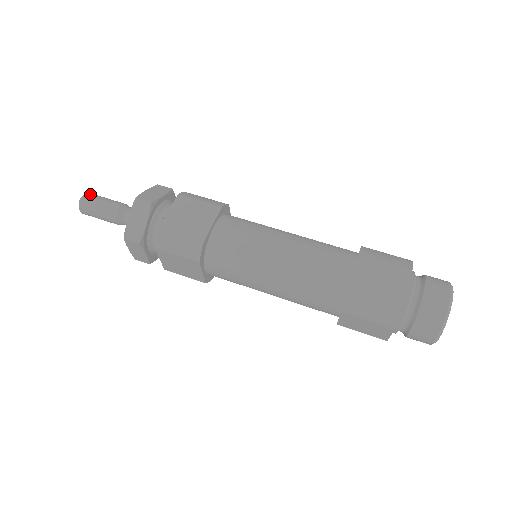
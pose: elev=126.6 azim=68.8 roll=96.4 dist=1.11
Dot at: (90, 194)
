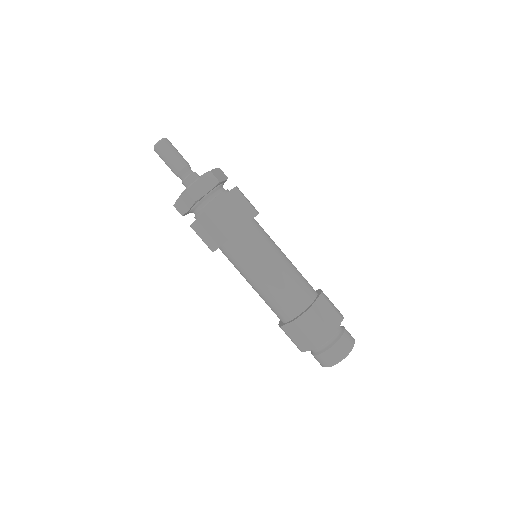
Dot at: (169, 141)
